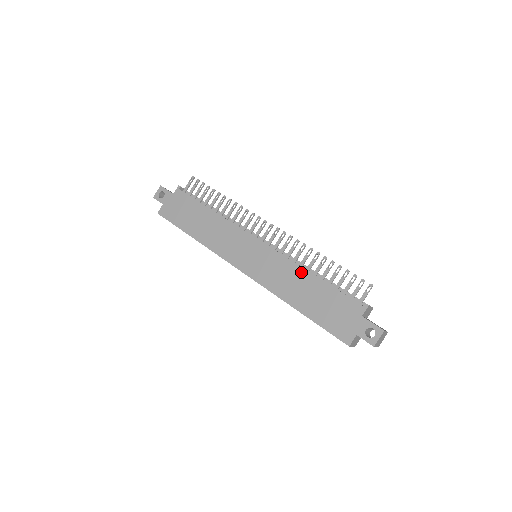
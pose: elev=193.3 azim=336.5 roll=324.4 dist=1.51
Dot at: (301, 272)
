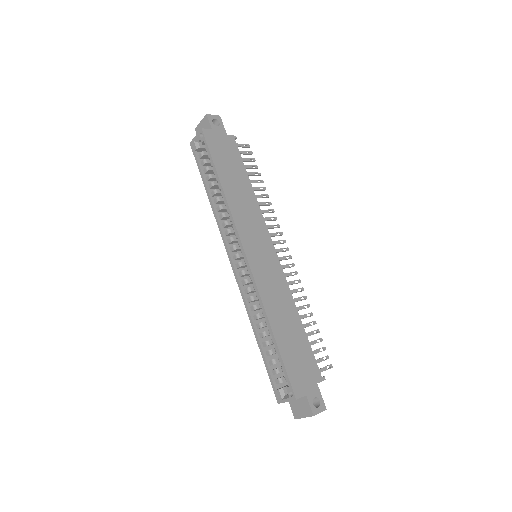
Dot at: (293, 306)
